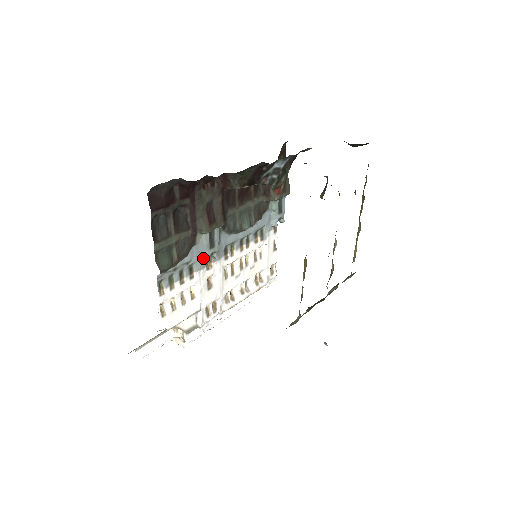
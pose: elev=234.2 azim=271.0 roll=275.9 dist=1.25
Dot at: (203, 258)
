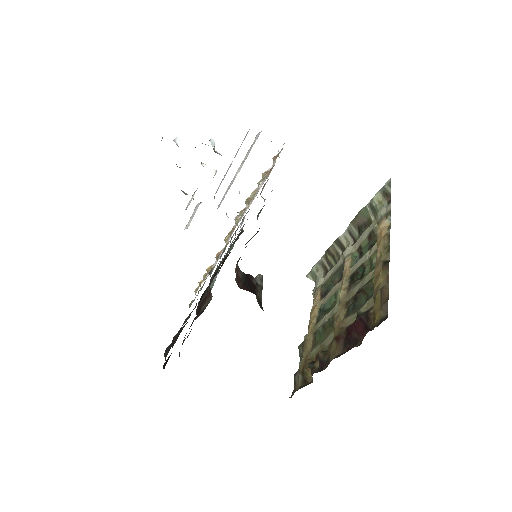
Dot at: occluded
